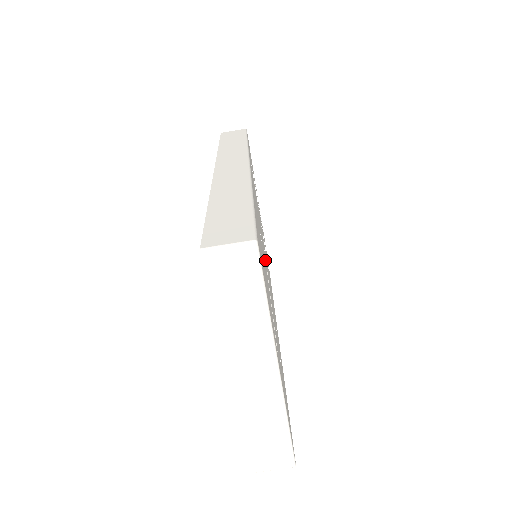
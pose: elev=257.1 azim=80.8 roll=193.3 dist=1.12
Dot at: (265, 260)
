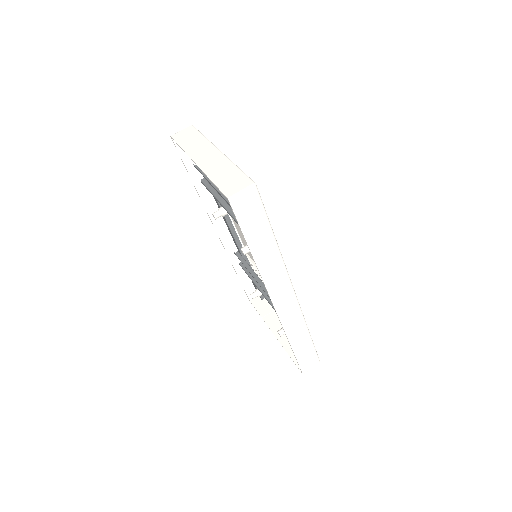
Dot at: occluded
